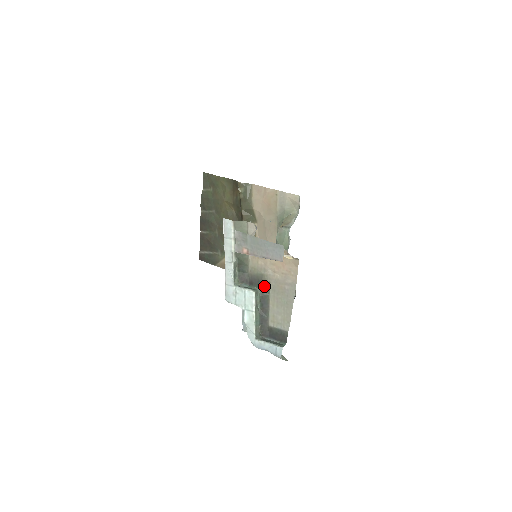
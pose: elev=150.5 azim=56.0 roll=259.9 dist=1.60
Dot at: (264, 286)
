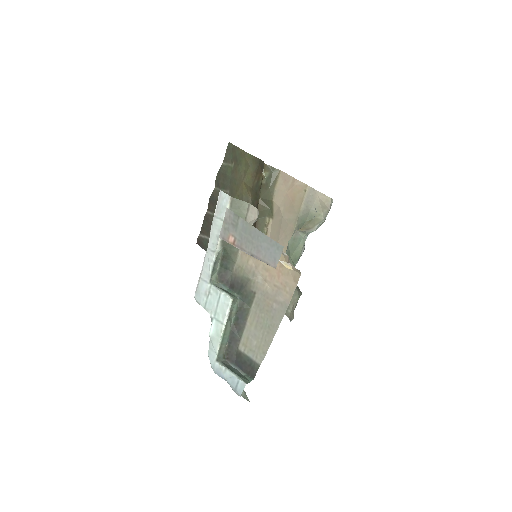
Dot at: (247, 295)
